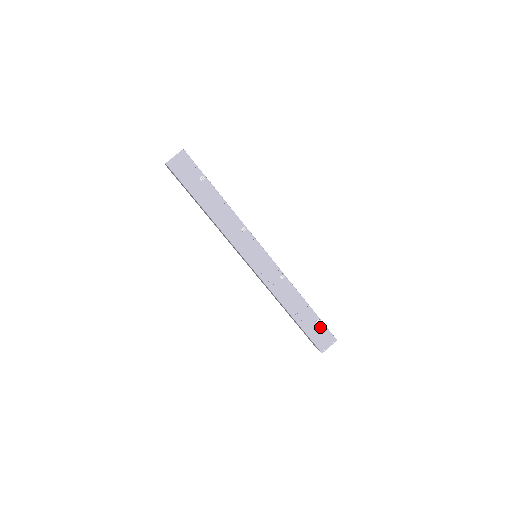
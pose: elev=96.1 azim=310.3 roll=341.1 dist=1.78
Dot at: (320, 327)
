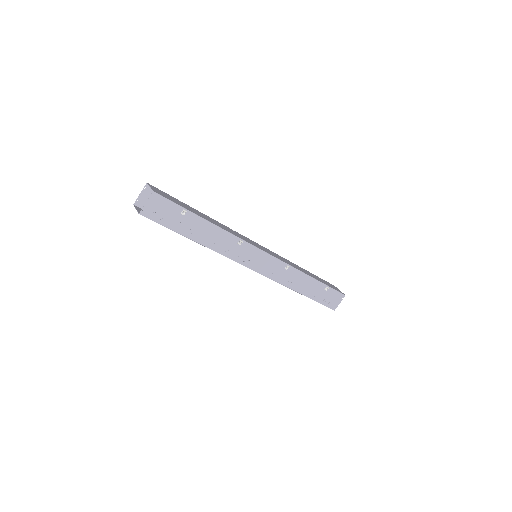
Dot at: (329, 292)
